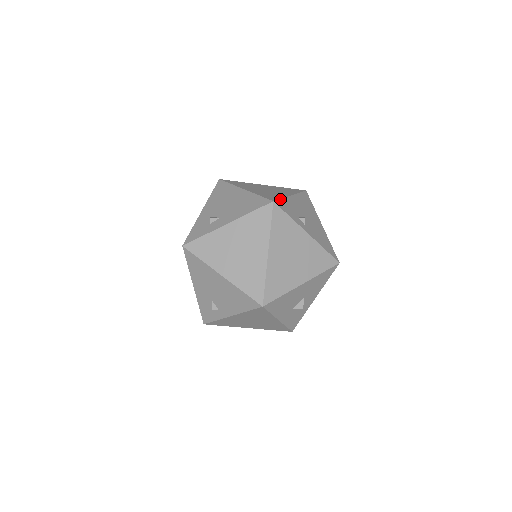
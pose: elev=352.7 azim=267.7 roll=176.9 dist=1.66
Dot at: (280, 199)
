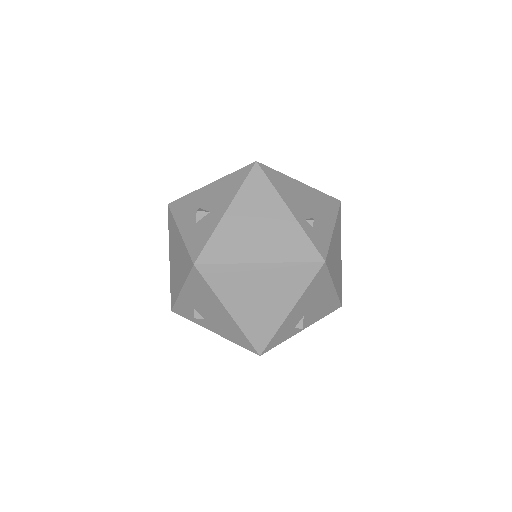
Dot at: (270, 341)
